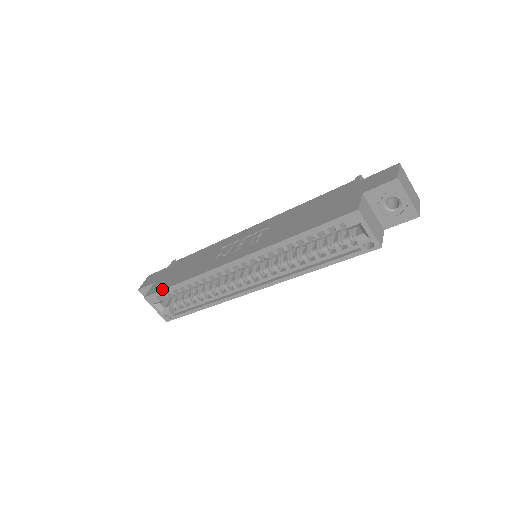
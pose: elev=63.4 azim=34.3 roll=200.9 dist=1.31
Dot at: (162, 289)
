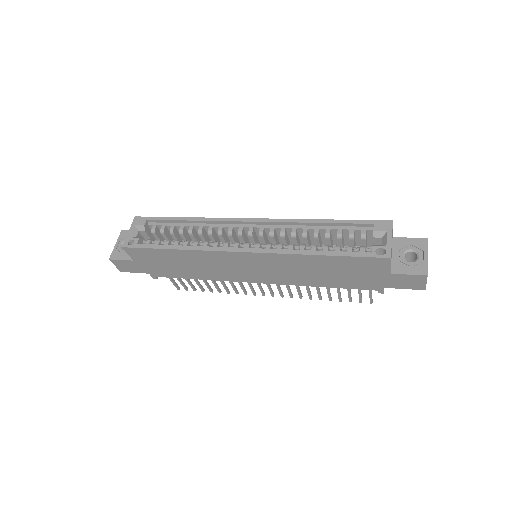
Dot at: (161, 217)
